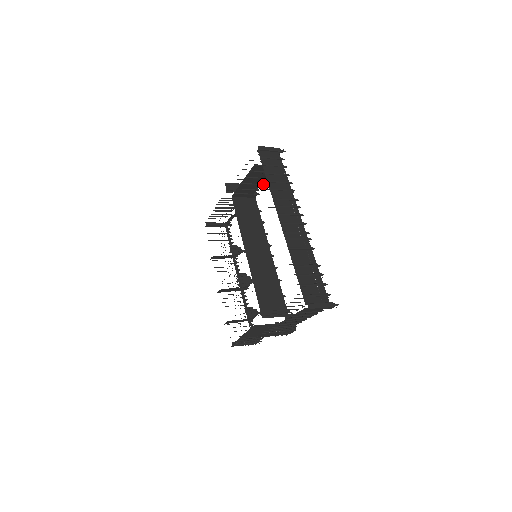
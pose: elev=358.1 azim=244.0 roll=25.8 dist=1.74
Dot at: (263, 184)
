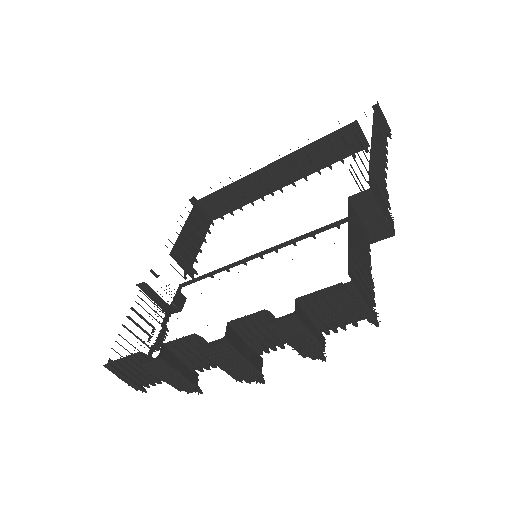
Dot at: (201, 251)
